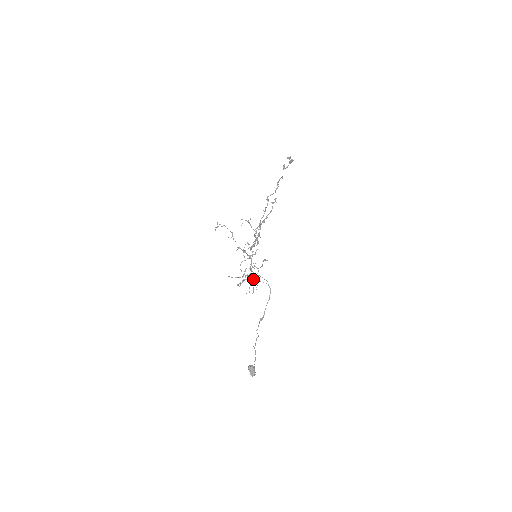
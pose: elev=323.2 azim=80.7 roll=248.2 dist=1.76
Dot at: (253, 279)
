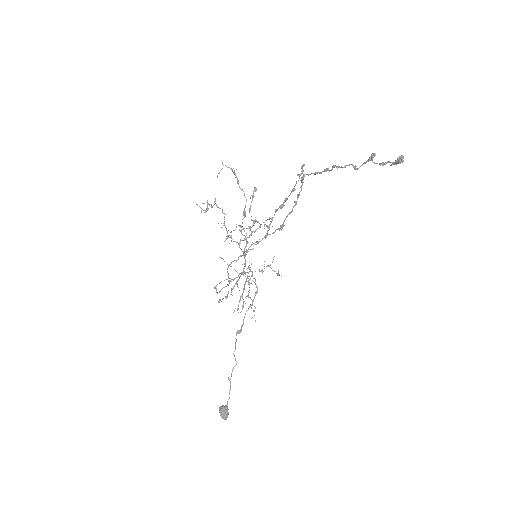
Dot at: (248, 294)
